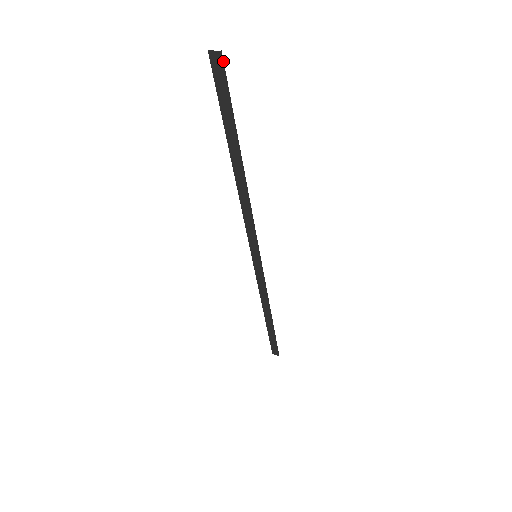
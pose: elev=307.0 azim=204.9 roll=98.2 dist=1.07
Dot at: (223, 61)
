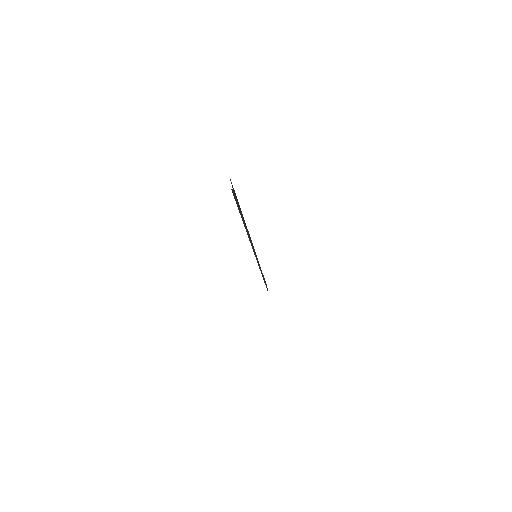
Dot at: occluded
